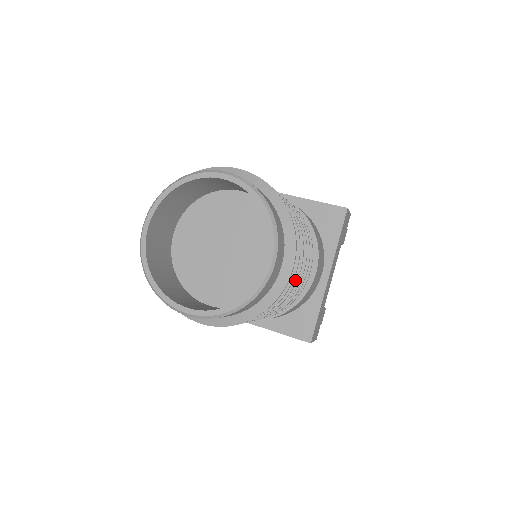
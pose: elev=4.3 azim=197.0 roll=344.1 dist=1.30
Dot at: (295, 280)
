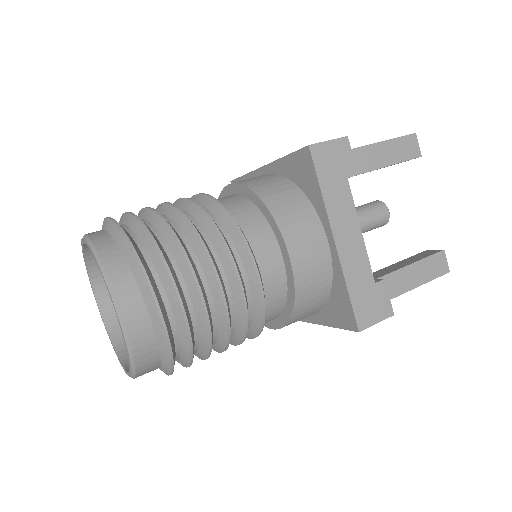
Dot at: occluded
